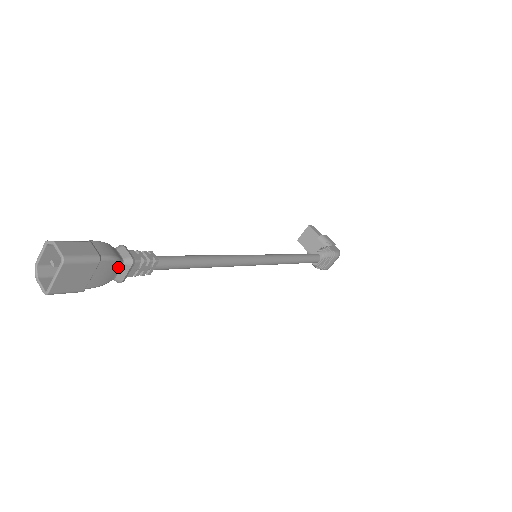
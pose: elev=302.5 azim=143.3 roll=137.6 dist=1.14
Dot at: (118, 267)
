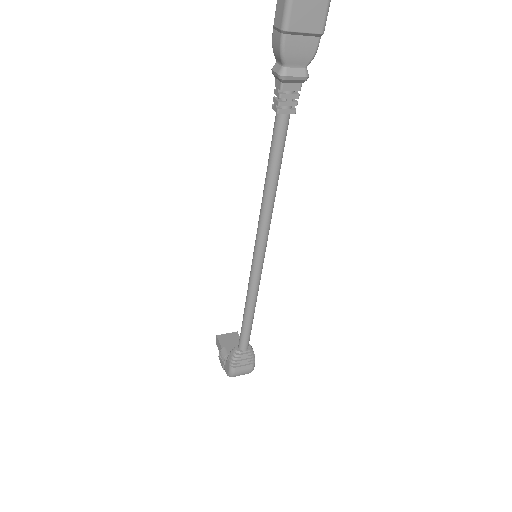
Dot at: (302, 64)
